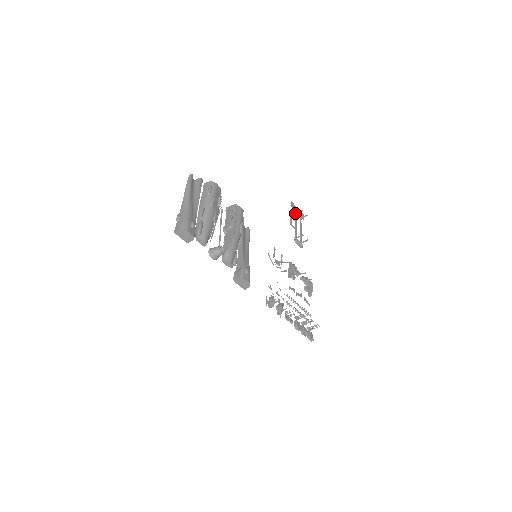
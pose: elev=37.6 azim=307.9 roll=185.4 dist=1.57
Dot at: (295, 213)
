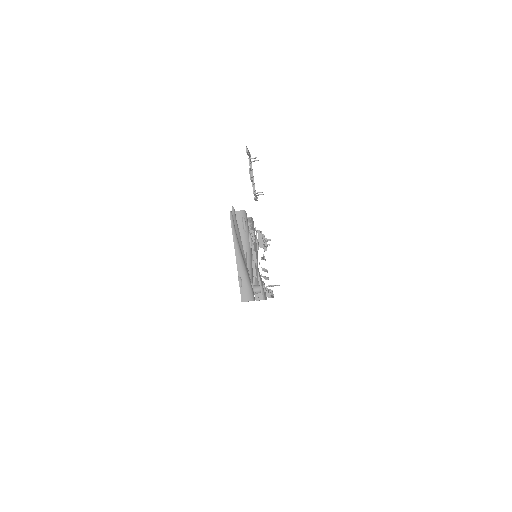
Dot at: (249, 159)
